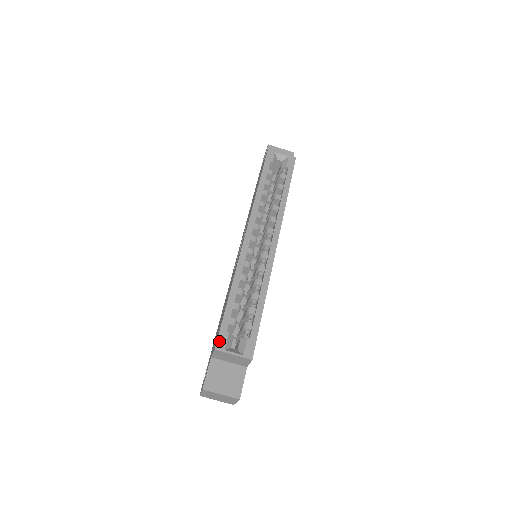
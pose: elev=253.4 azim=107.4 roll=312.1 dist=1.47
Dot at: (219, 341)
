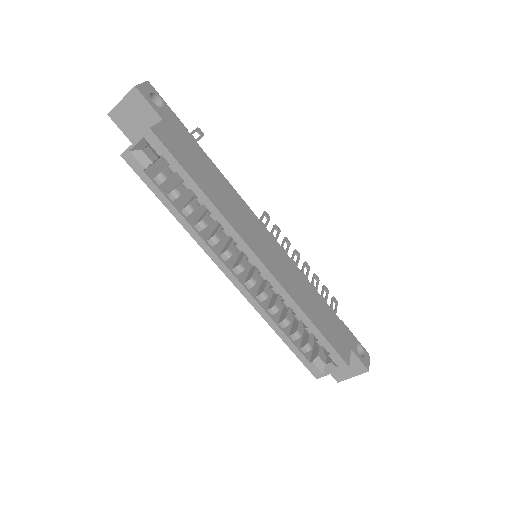
Dot at: (313, 372)
